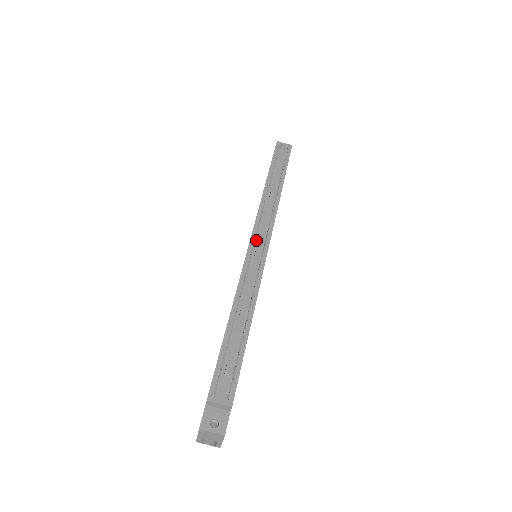
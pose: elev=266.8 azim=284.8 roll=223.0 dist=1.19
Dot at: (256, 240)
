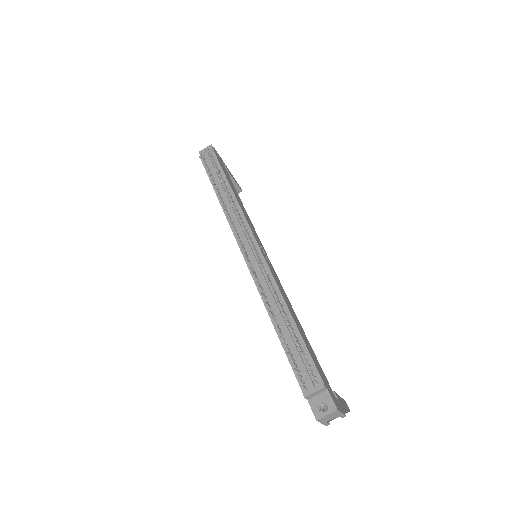
Dot at: (244, 247)
